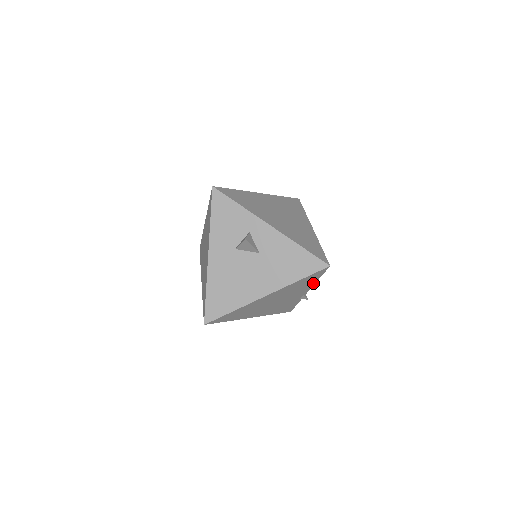
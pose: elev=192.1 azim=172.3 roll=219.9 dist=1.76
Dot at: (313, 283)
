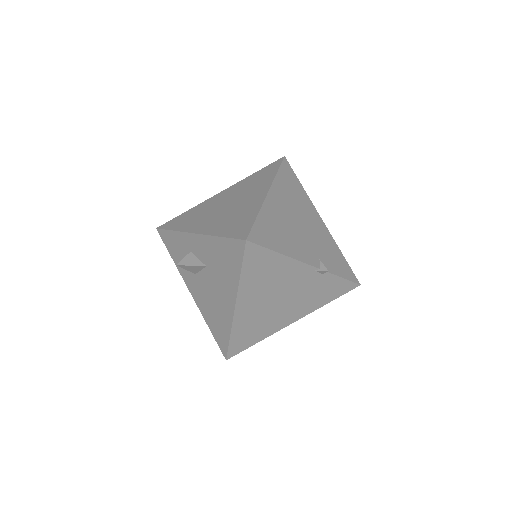
Dot at: (285, 259)
